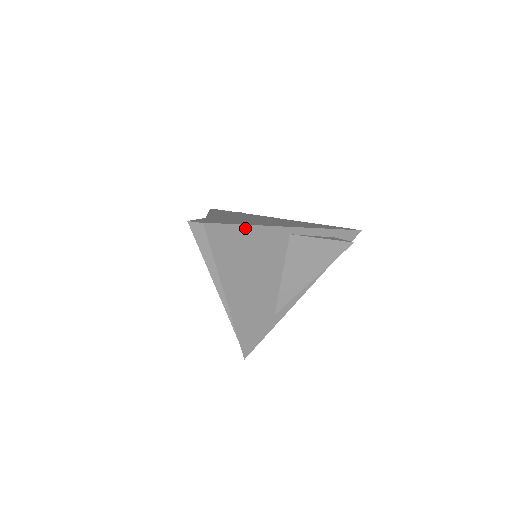
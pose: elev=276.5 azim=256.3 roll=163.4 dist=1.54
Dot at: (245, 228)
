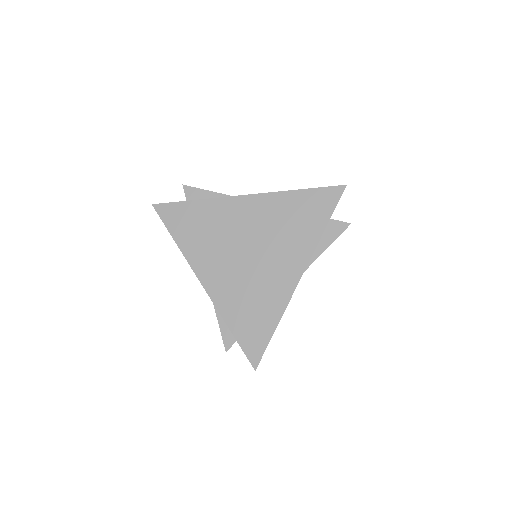
Dot at: (275, 328)
